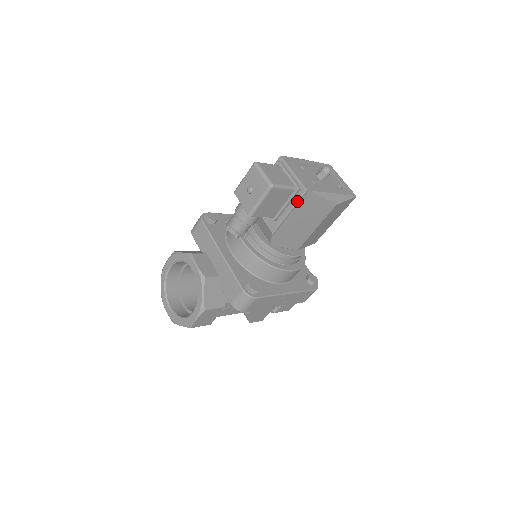
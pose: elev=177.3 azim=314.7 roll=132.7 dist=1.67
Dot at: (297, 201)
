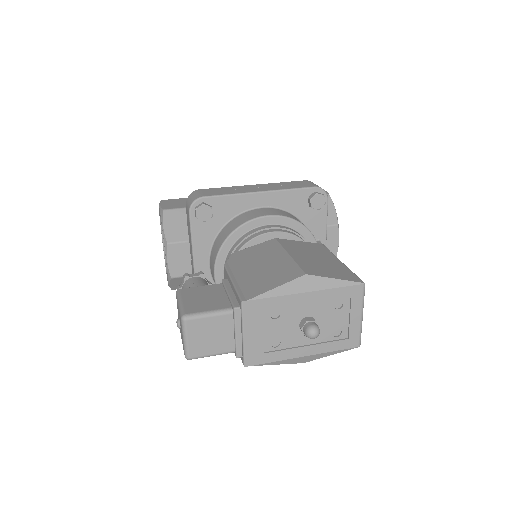
Dot at: occluded
